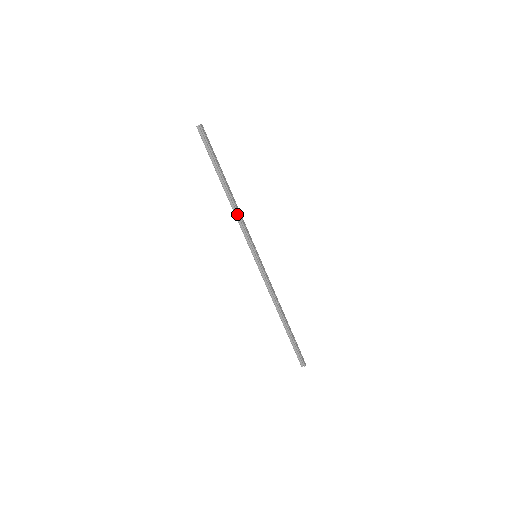
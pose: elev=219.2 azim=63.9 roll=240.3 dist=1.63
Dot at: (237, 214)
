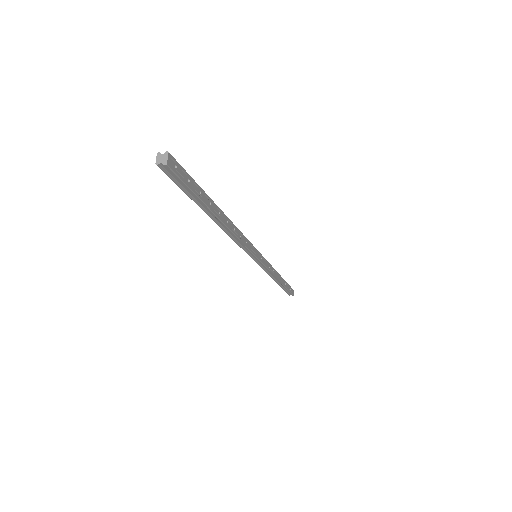
Dot at: (234, 237)
